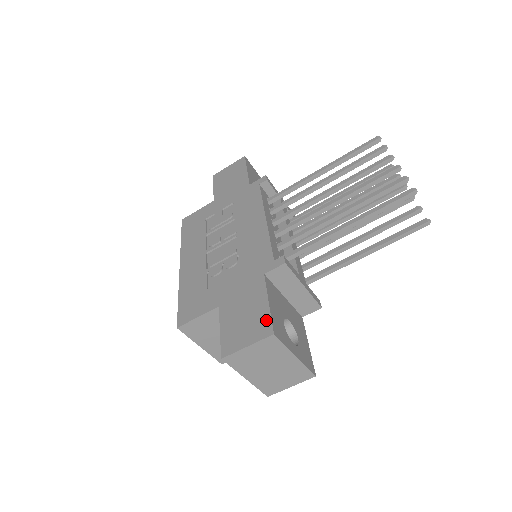
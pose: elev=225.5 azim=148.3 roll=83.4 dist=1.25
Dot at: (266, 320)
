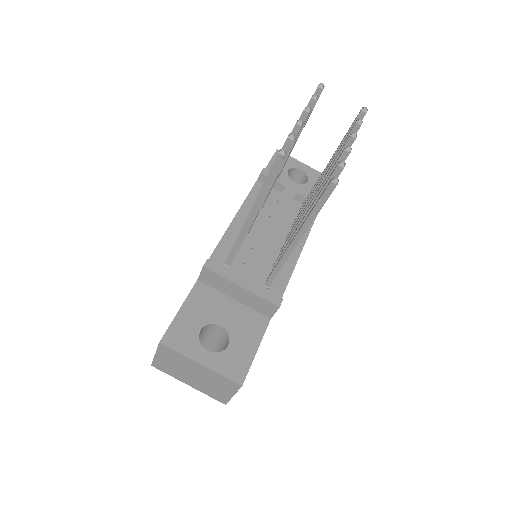
Dot at: (168, 328)
